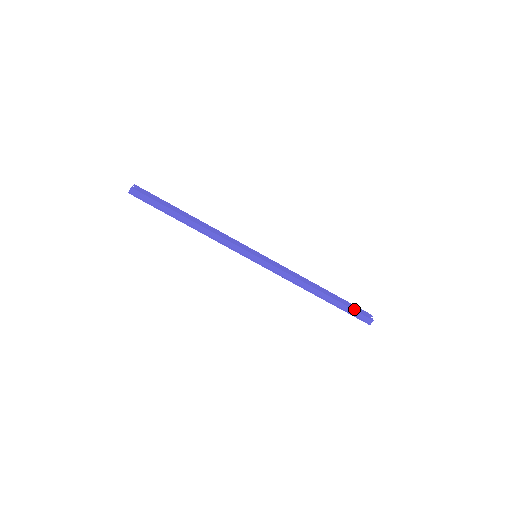
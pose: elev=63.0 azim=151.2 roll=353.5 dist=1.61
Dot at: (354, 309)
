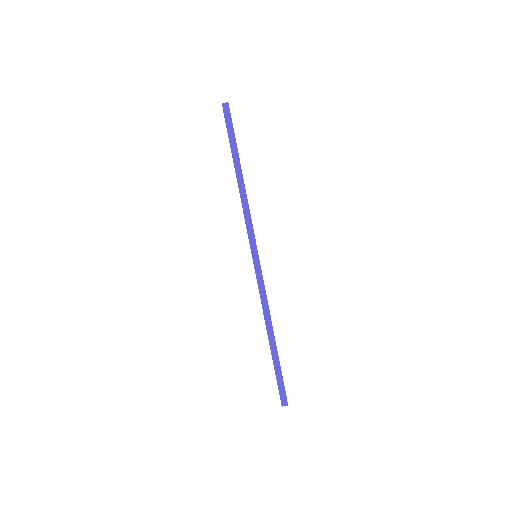
Dot at: occluded
